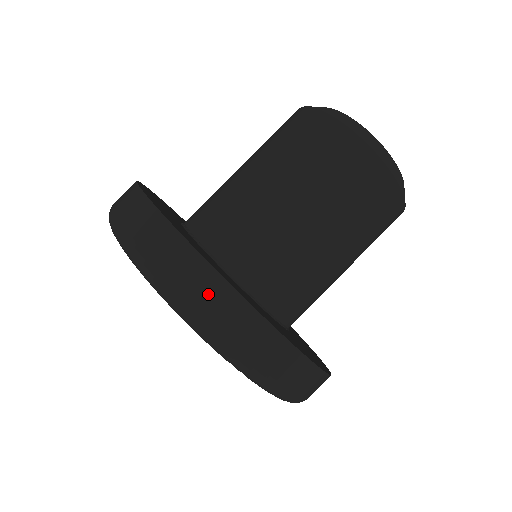
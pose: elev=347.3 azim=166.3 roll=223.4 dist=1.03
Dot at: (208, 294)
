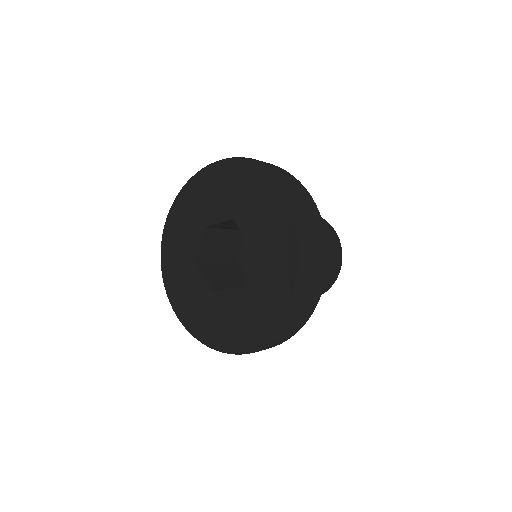
Dot at: (308, 201)
